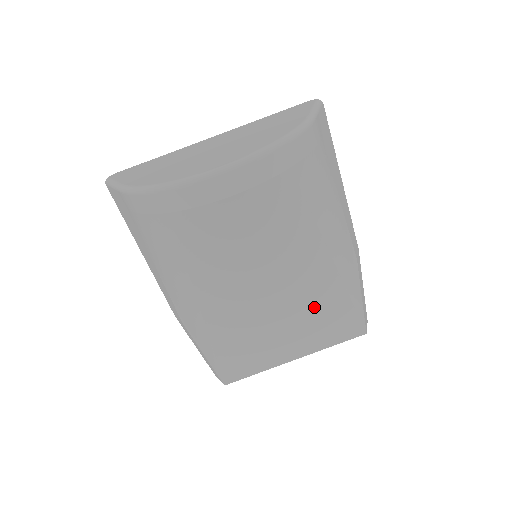
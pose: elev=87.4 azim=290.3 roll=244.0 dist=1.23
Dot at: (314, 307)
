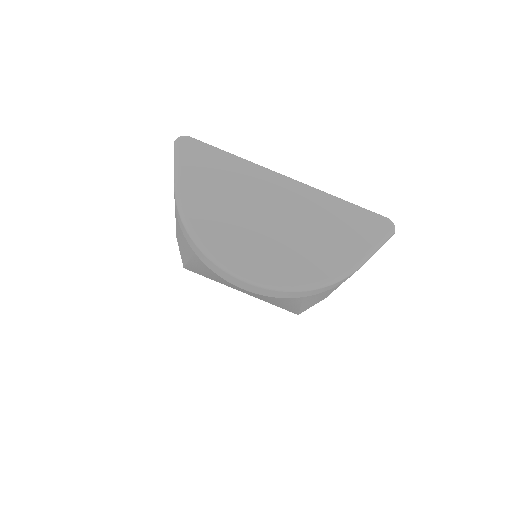
Dot at: occluded
